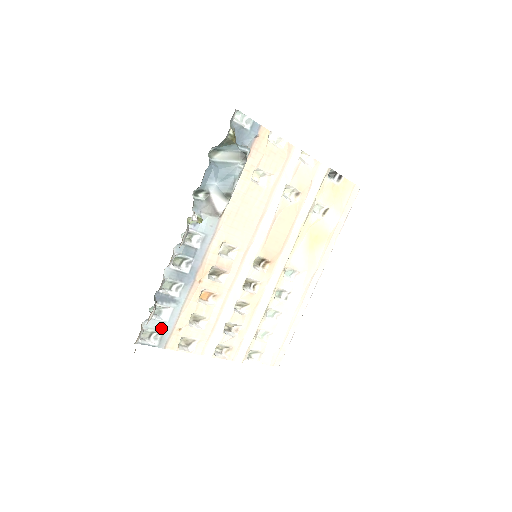
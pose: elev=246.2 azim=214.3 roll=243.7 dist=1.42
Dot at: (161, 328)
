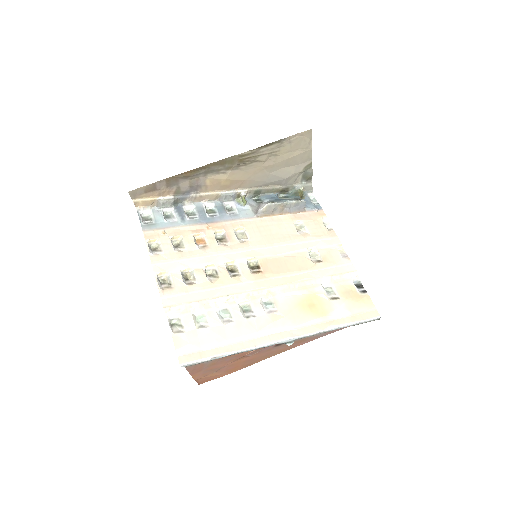
Dot at: (157, 221)
